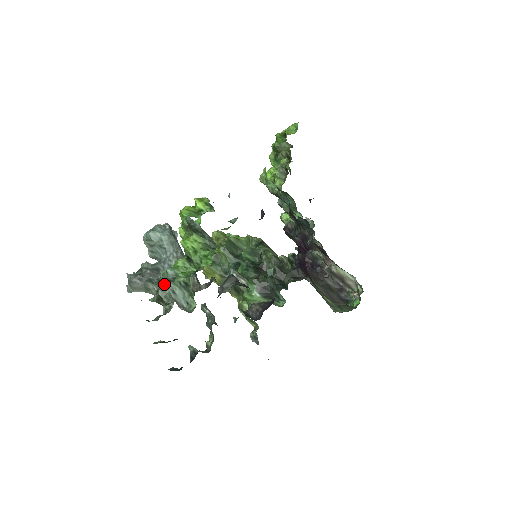
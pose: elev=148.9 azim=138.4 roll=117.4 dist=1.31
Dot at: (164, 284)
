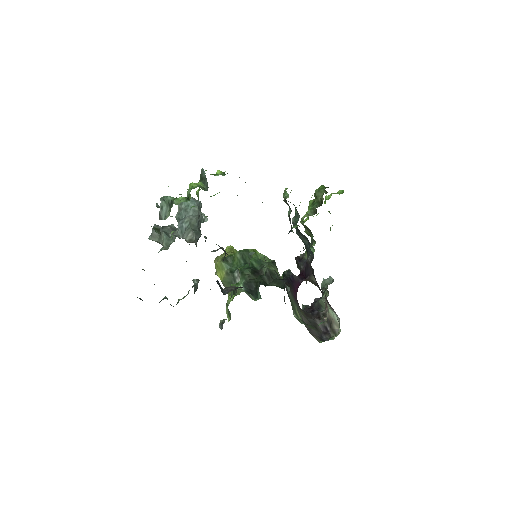
Dot at: occluded
